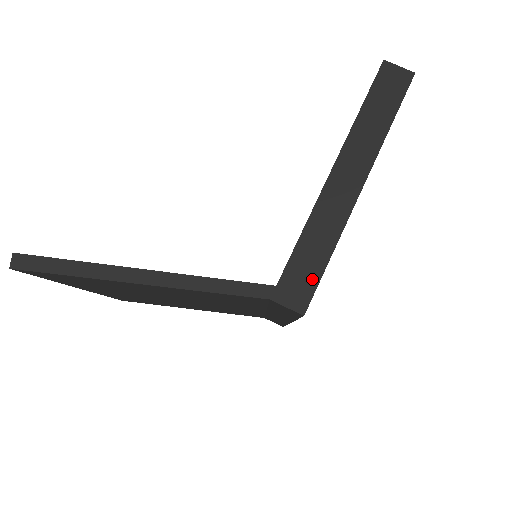
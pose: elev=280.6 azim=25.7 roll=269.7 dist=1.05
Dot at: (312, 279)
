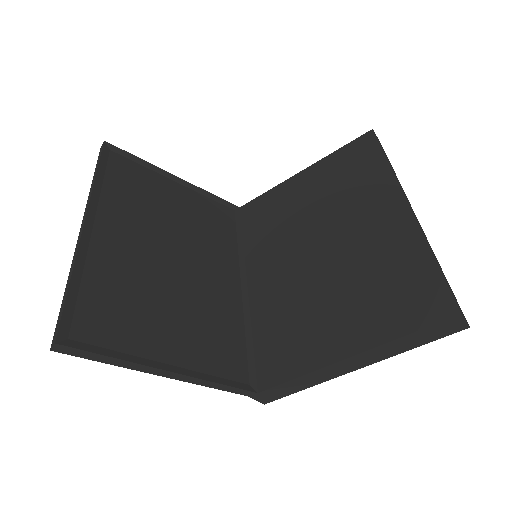
Dot at: (283, 395)
